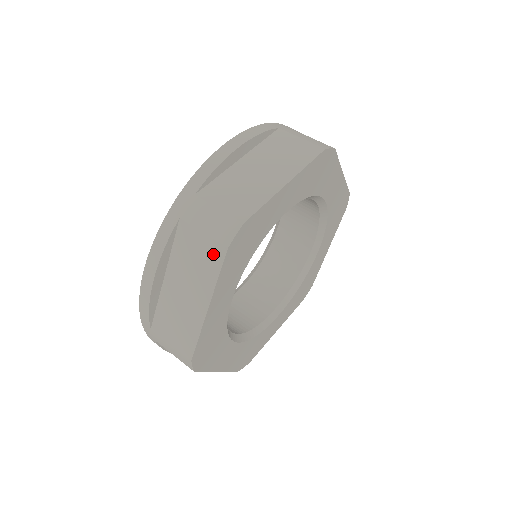
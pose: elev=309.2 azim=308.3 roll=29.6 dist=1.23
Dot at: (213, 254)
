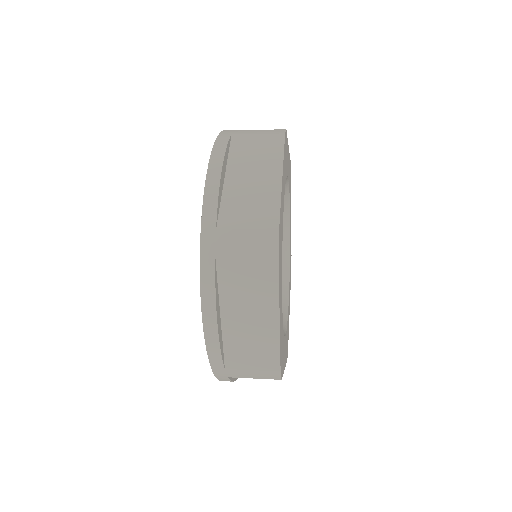
Dot at: (273, 142)
